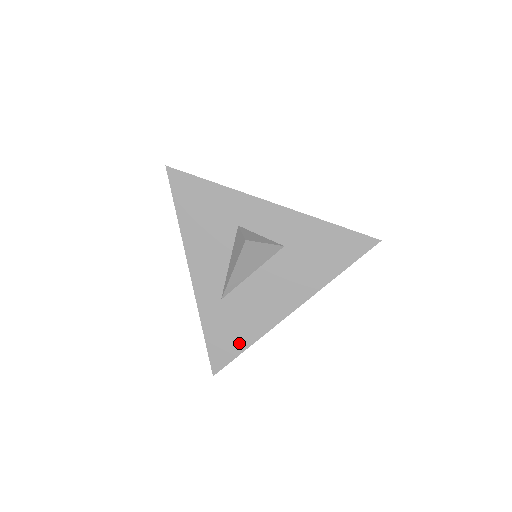
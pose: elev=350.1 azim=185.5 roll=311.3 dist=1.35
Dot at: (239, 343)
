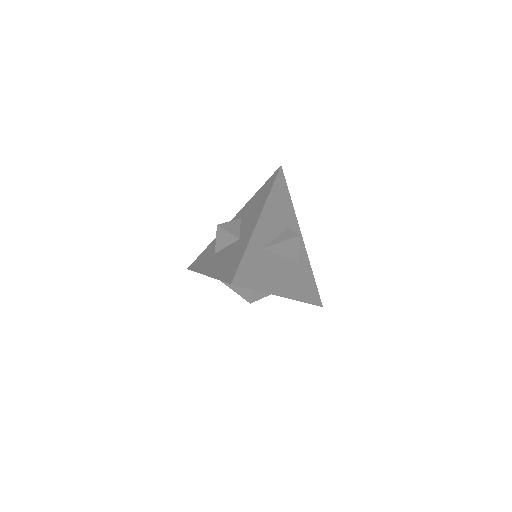
Dot at: (255, 282)
